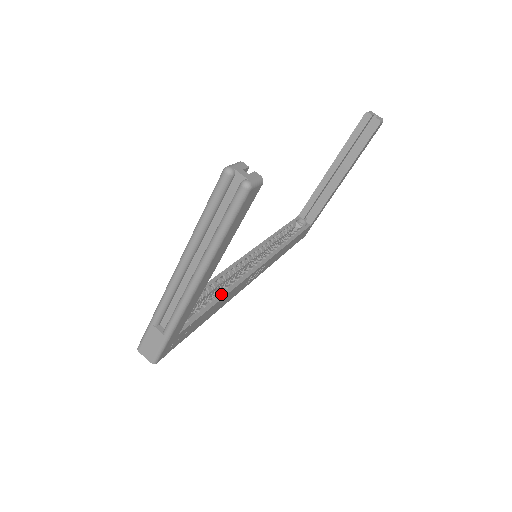
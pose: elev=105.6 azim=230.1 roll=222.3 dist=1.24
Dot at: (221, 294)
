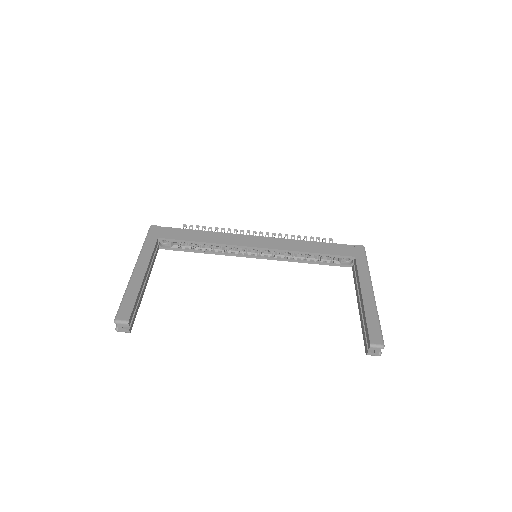
Dot at: (206, 252)
